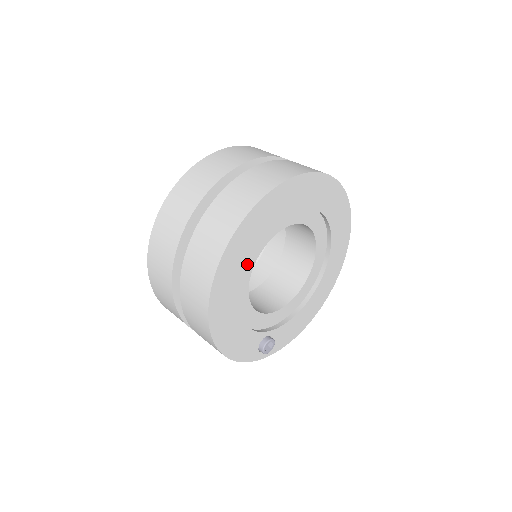
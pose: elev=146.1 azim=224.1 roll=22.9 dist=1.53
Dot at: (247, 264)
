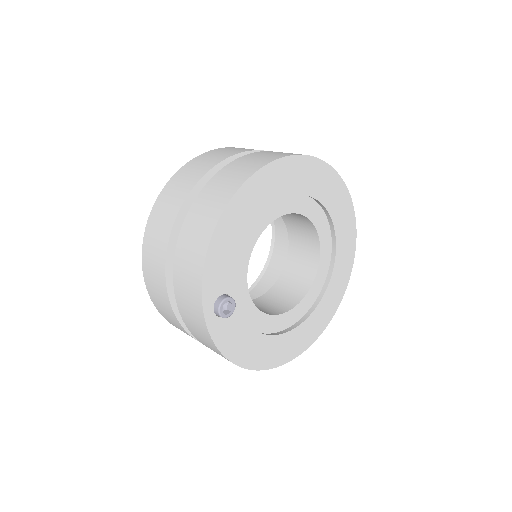
Dot at: (287, 203)
